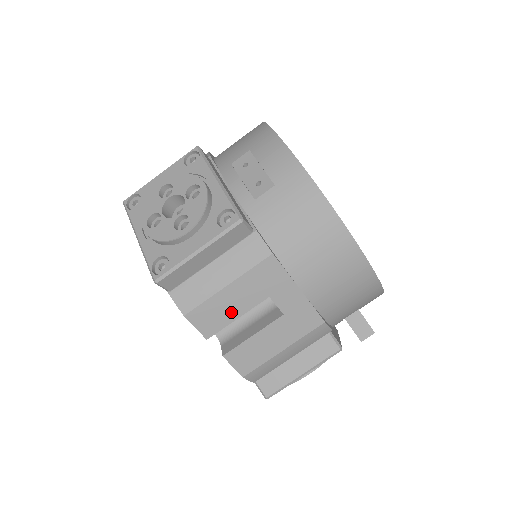
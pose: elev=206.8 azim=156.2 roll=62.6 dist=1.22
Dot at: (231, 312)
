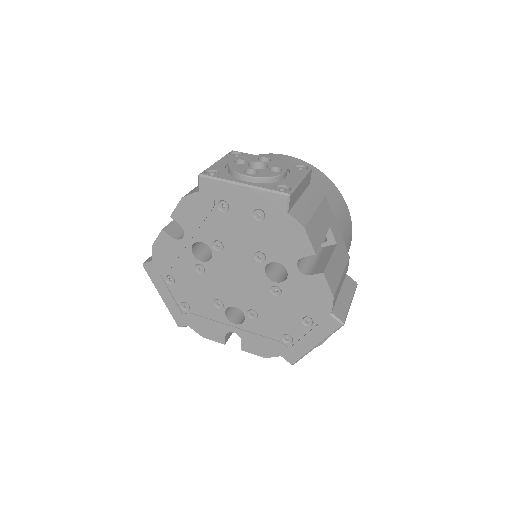
Dot at: (320, 233)
